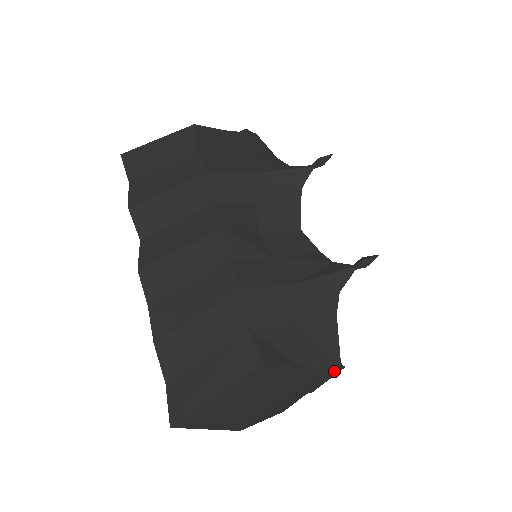
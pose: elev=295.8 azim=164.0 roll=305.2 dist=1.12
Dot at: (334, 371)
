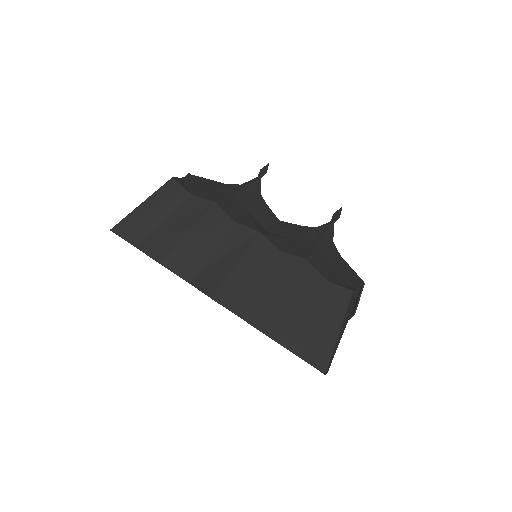
Dot at: occluded
